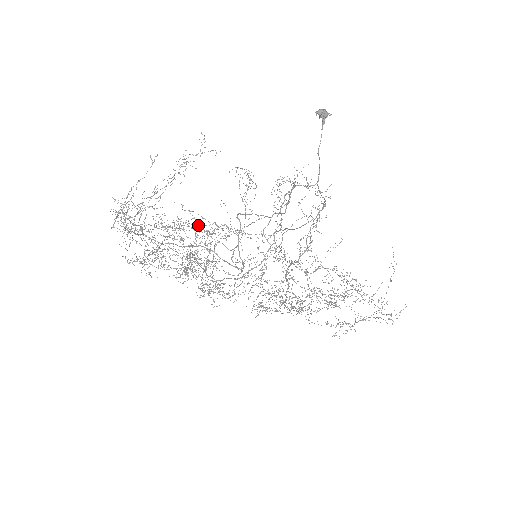
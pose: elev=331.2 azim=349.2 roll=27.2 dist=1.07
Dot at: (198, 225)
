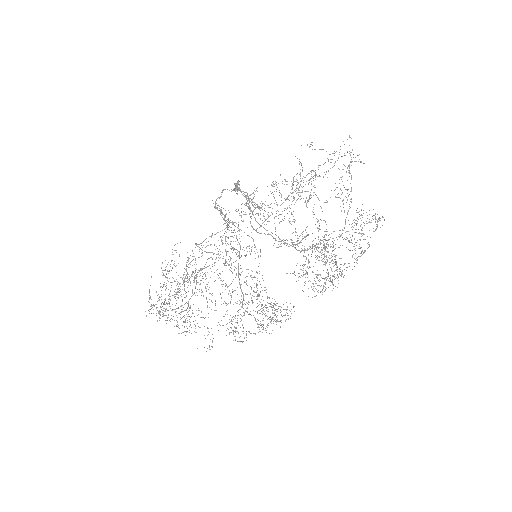
Dot at: occluded
